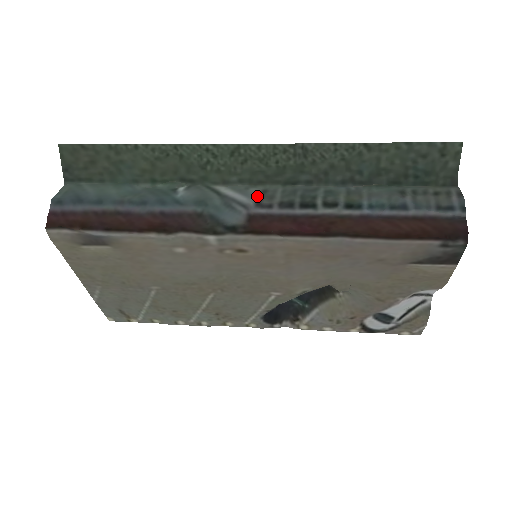
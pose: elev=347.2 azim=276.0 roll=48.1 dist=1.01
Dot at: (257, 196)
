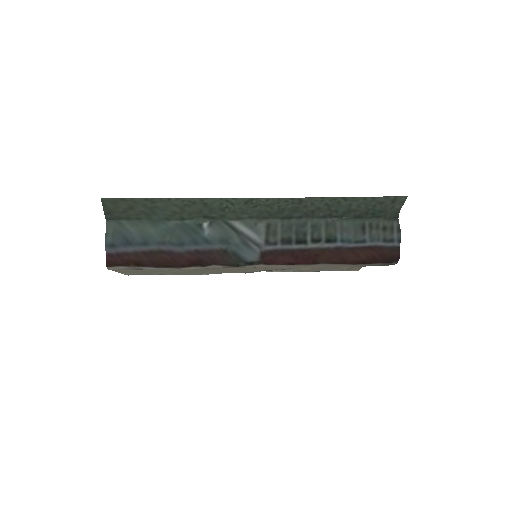
Dot at: (265, 233)
